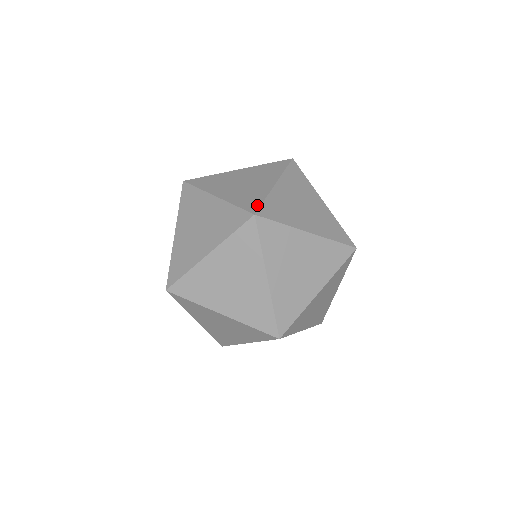
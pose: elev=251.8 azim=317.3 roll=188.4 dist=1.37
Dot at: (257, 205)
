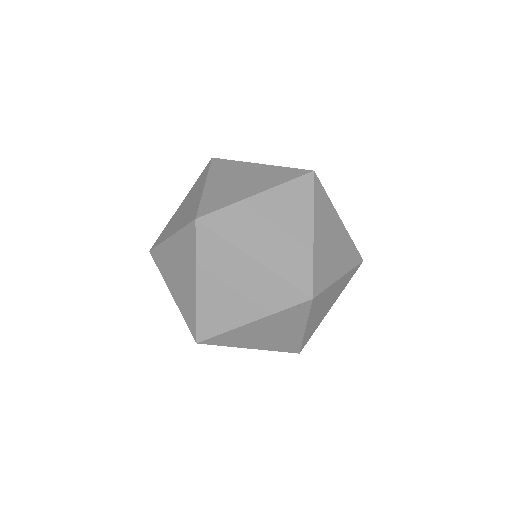
Dot at: (195, 211)
